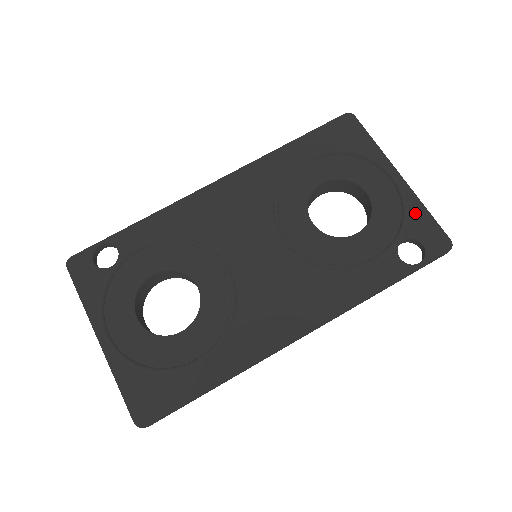
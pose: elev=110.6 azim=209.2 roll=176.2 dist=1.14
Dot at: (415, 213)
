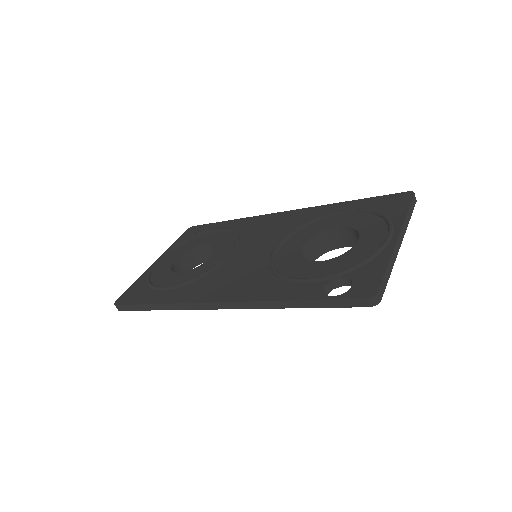
Dot at: (375, 263)
